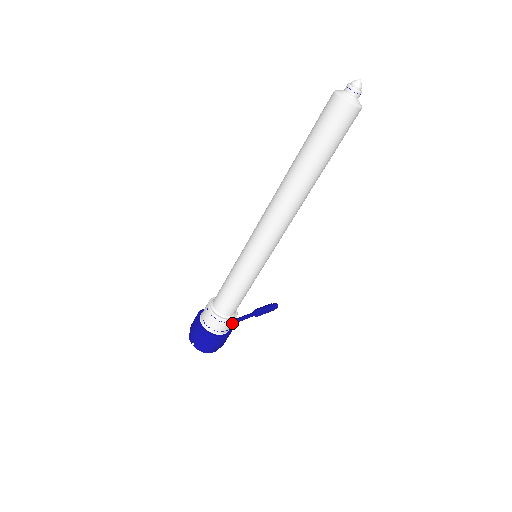
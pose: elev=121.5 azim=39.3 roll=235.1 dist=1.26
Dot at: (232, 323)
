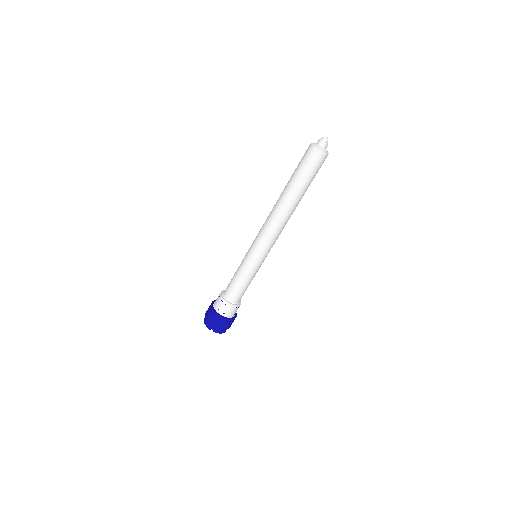
Dot at: occluded
